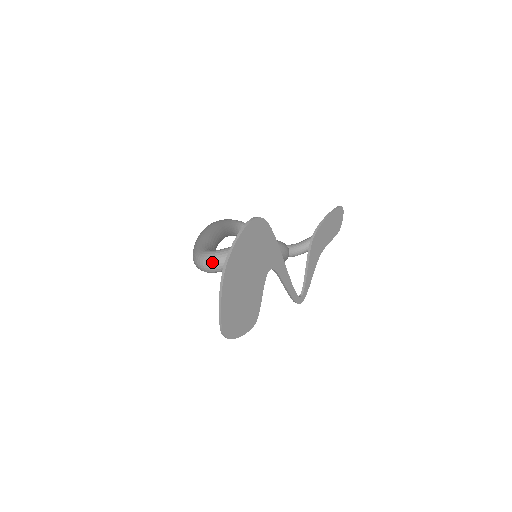
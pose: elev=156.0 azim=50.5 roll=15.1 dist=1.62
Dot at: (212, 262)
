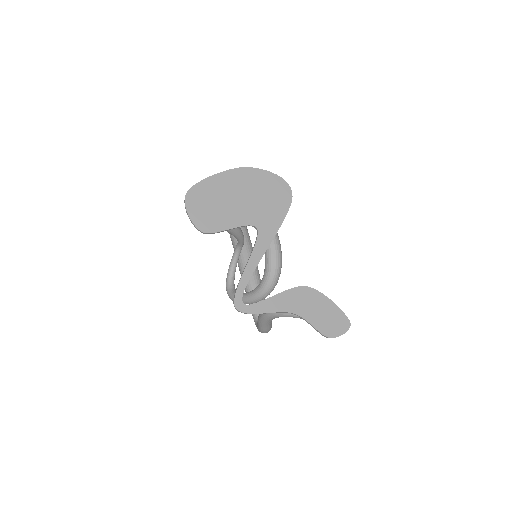
Dot at: occluded
